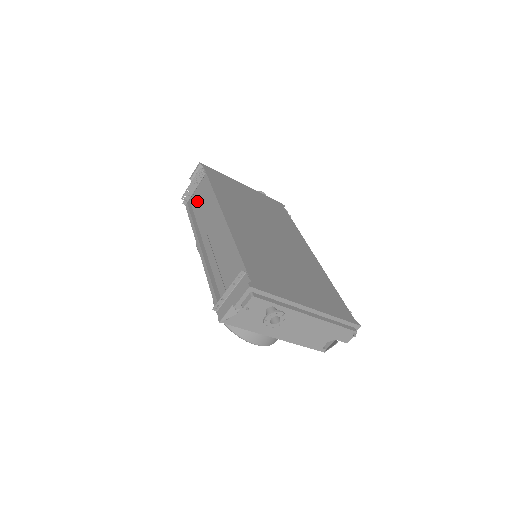
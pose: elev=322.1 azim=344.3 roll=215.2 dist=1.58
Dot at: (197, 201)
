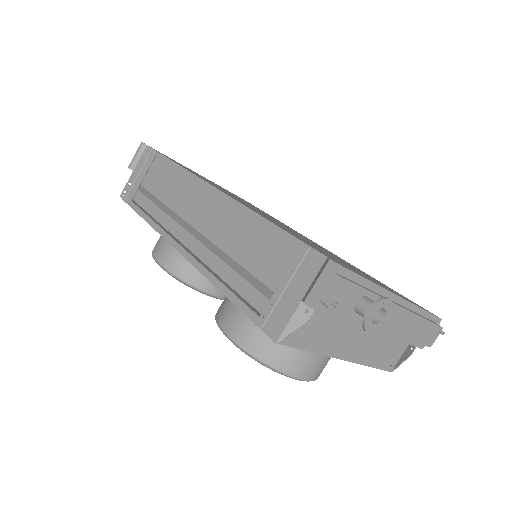
Dot at: (152, 191)
